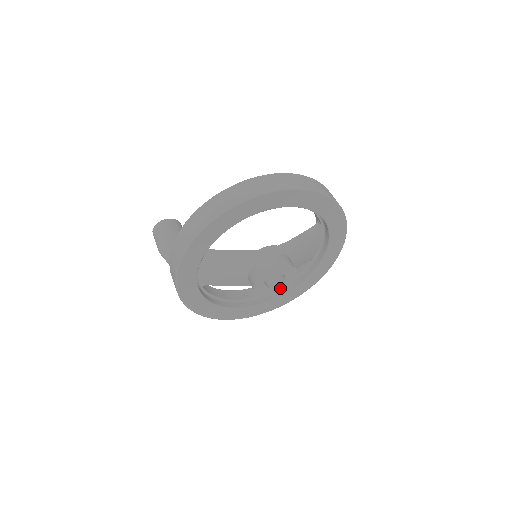
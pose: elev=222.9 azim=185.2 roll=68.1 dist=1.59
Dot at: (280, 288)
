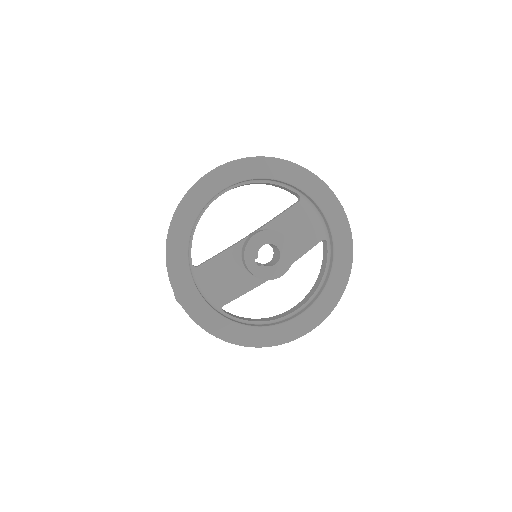
Dot at: (283, 264)
